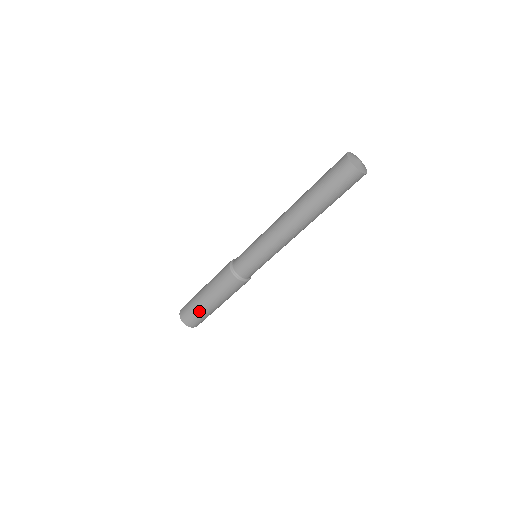
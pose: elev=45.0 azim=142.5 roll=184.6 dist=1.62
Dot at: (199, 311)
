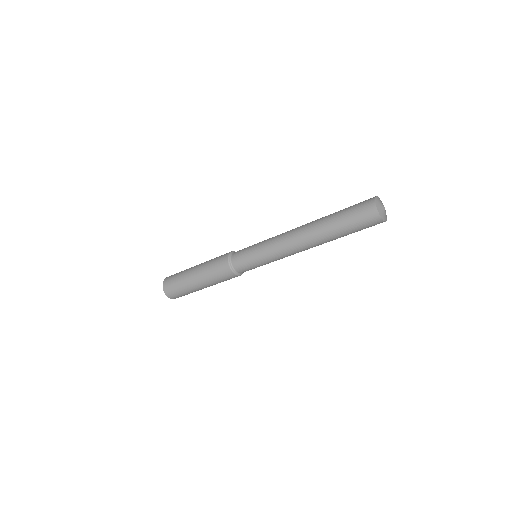
Dot at: (187, 290)
